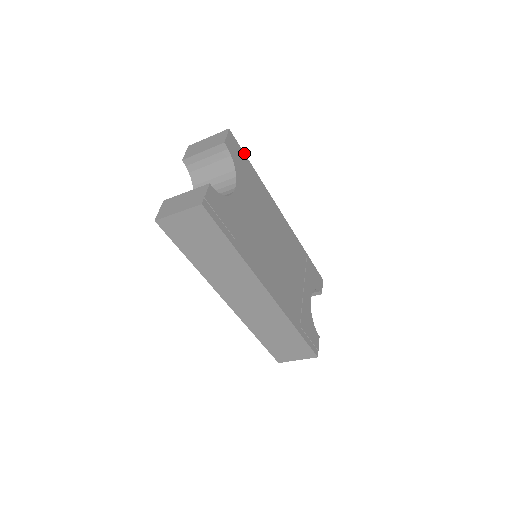
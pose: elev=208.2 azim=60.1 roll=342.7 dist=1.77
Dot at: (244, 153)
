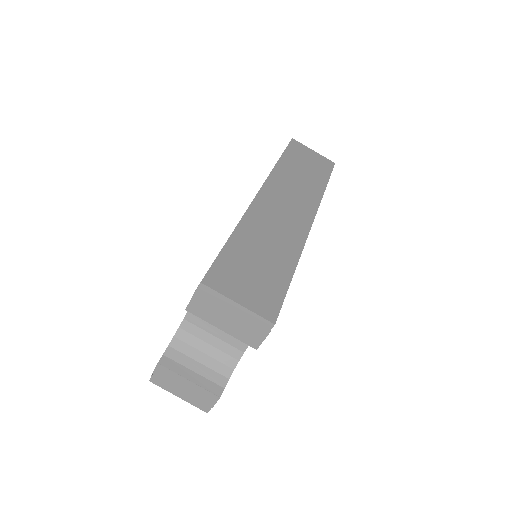
Dot at: occluded
